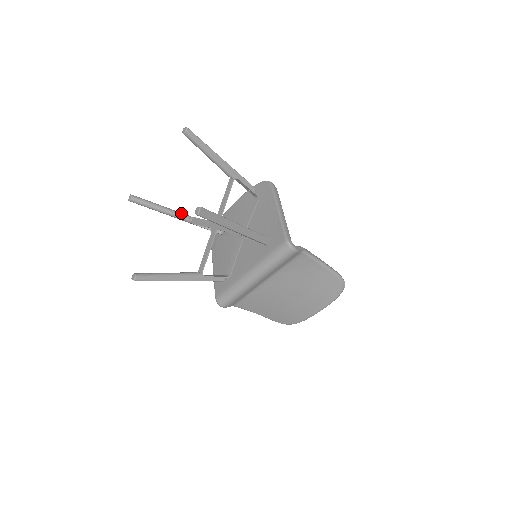
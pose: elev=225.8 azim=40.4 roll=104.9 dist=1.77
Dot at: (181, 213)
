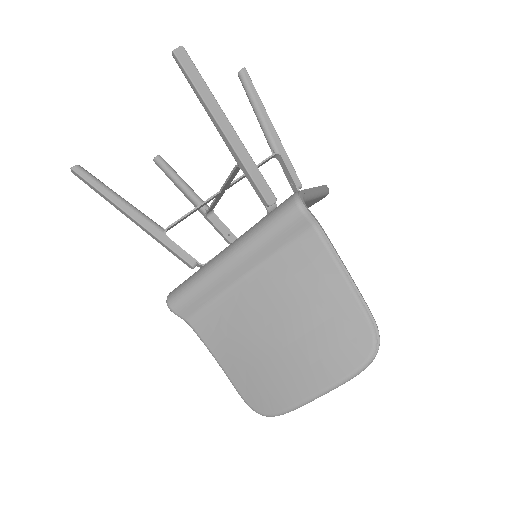
Dot at: (201, 199)
